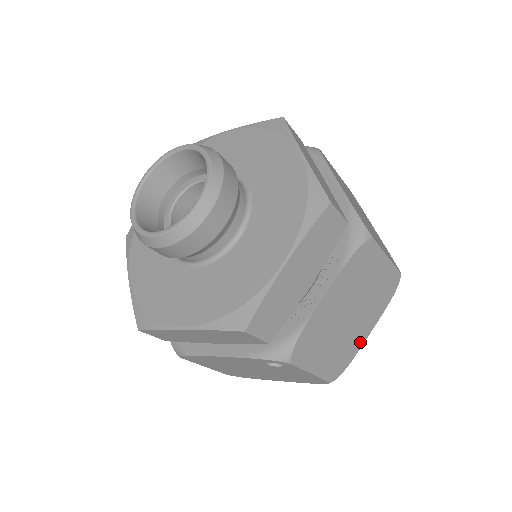
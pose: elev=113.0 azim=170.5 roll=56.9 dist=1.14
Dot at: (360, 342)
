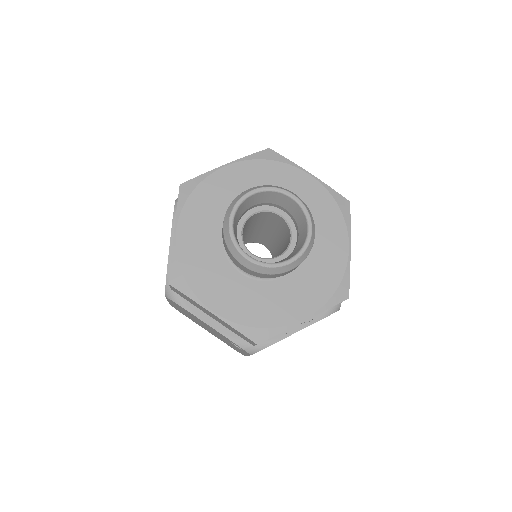
Dot at: occluded
